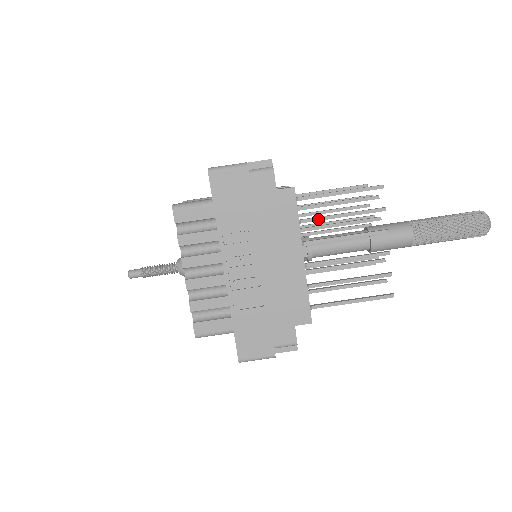
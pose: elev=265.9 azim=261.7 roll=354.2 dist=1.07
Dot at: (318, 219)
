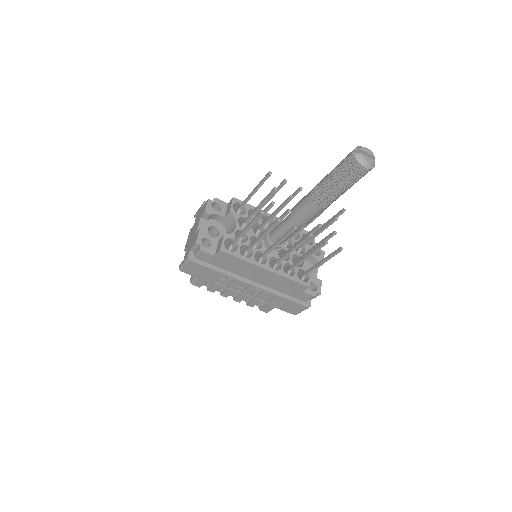
Dot at: (253, 246)
